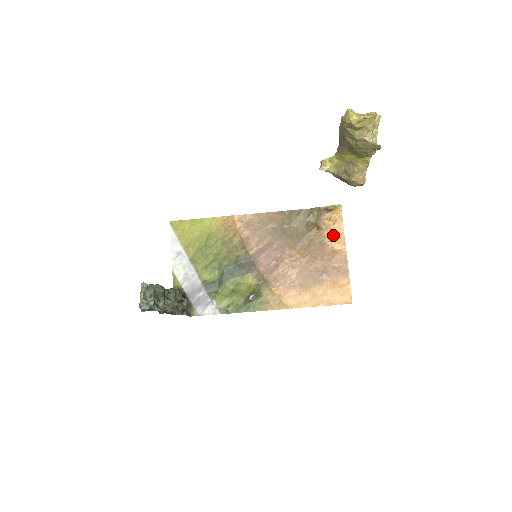
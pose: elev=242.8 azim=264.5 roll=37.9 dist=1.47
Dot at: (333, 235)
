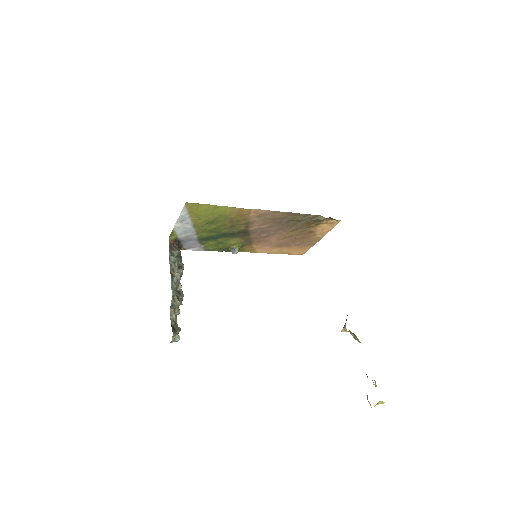
Dot at: (323, 229)
